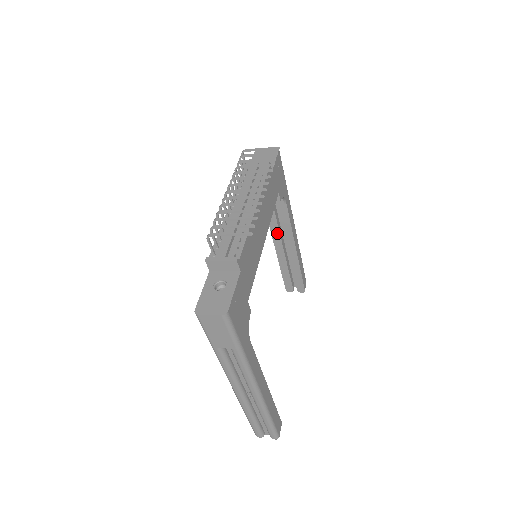
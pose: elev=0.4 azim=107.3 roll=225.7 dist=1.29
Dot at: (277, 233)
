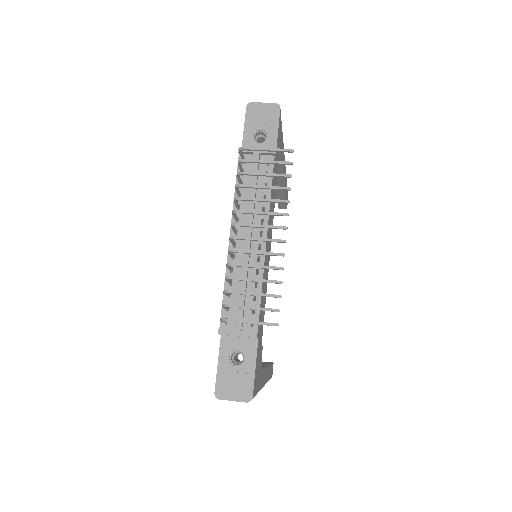
Dot at: occluded
